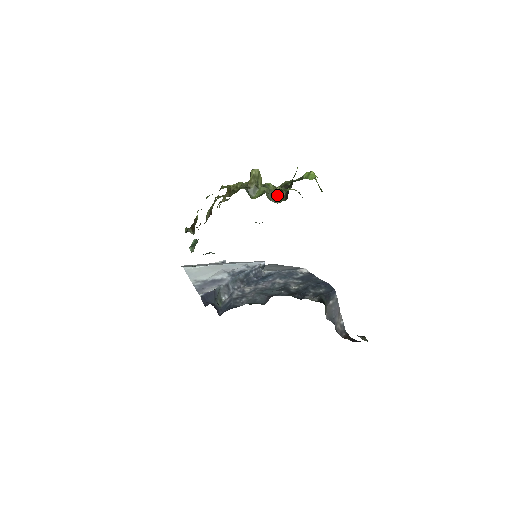
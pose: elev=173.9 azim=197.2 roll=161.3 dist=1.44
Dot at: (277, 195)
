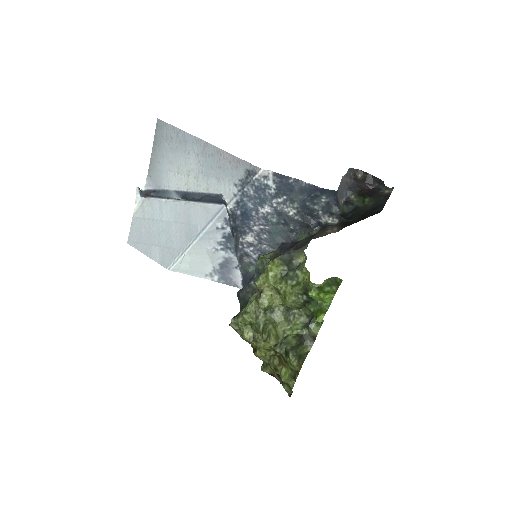
Dot at: occluded
